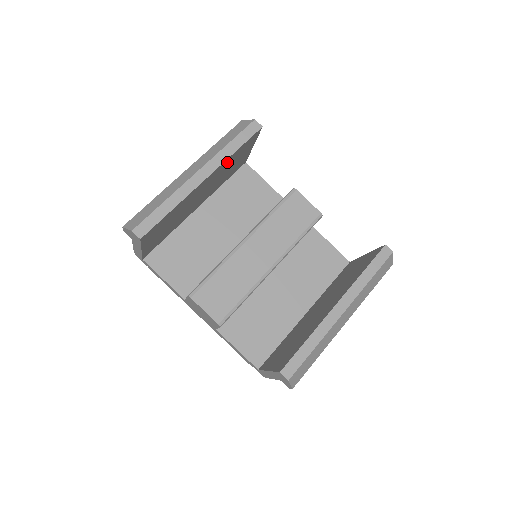
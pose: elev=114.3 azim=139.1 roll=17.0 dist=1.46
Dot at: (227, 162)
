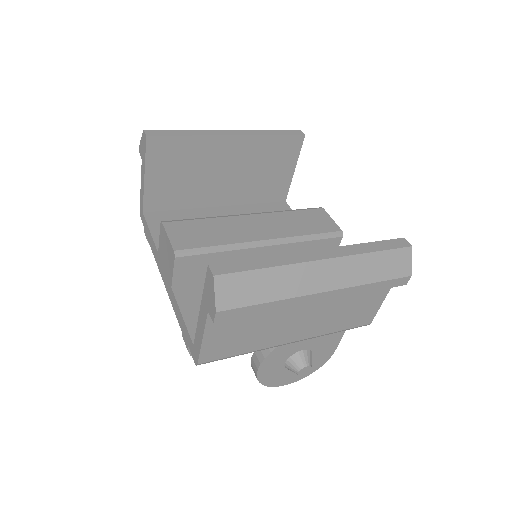
Dot at: (261, 146)
